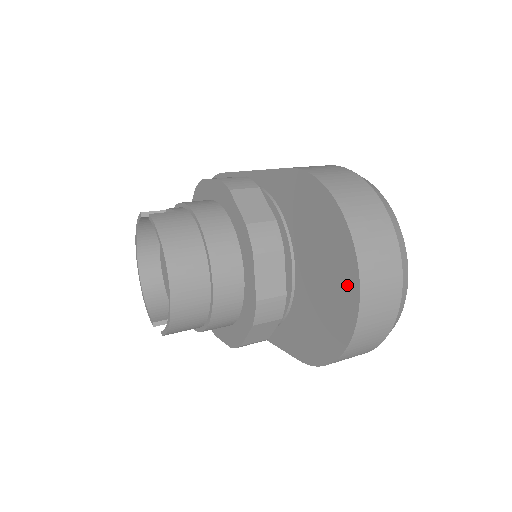
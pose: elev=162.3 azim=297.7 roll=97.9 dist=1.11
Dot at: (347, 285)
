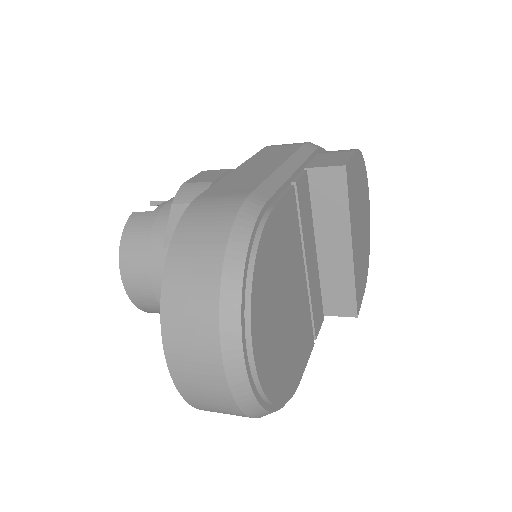
Dot at: occluded
